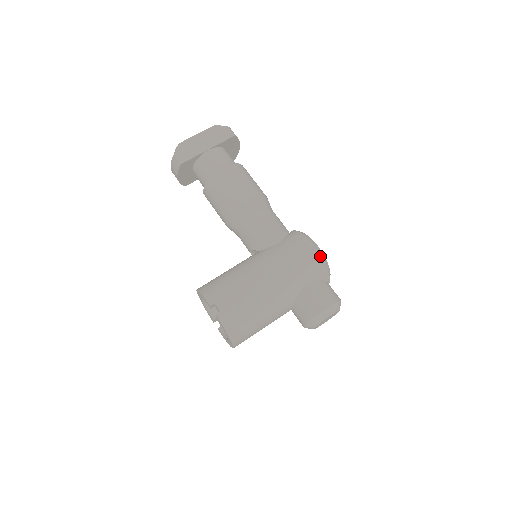
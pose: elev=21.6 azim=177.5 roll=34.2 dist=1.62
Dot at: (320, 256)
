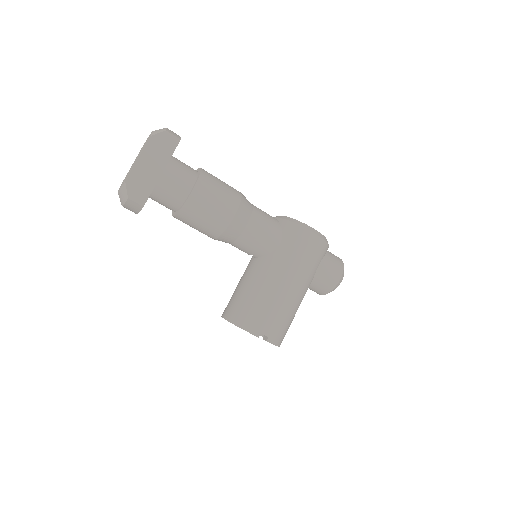
Dot at: (323, 240)
